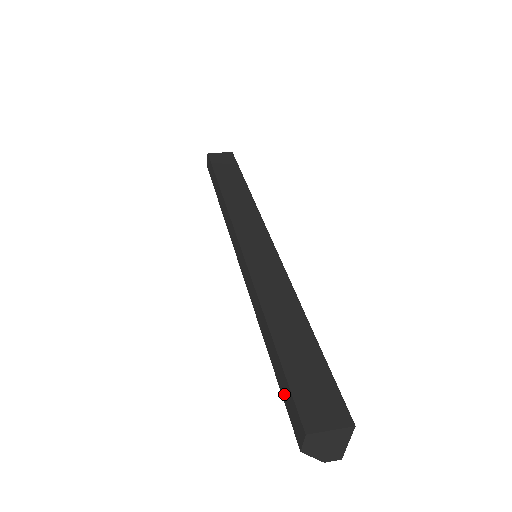
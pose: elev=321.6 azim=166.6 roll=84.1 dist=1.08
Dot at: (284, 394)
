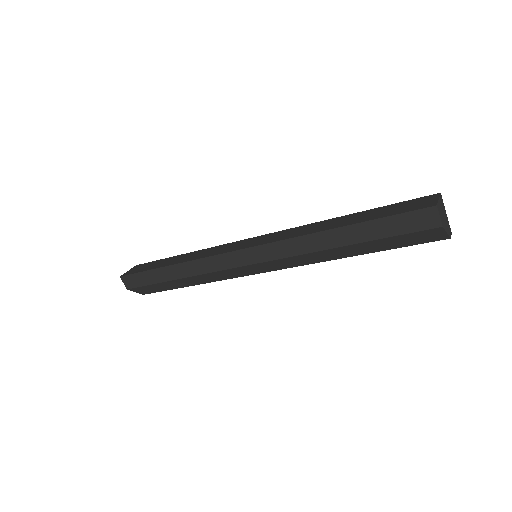
Dot at: (395, 230)
